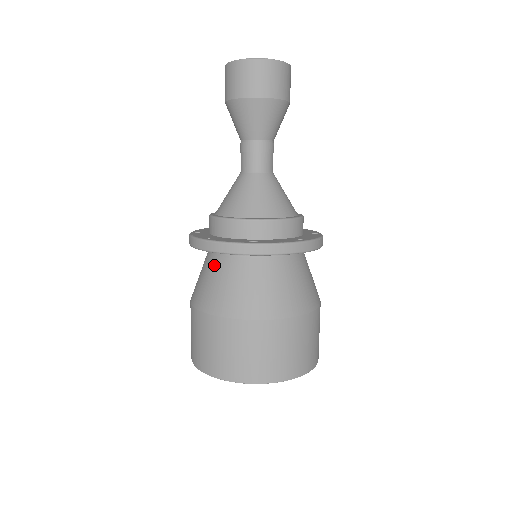
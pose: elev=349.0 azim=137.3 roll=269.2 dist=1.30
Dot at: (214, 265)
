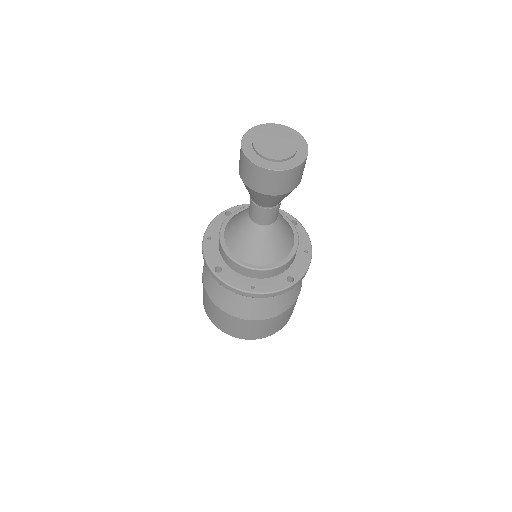
Dot at: occluded
